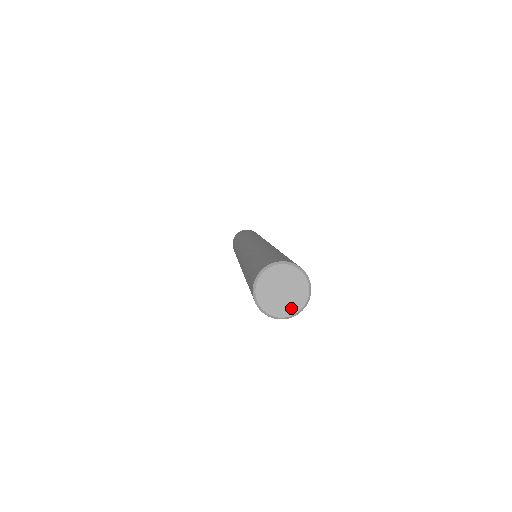
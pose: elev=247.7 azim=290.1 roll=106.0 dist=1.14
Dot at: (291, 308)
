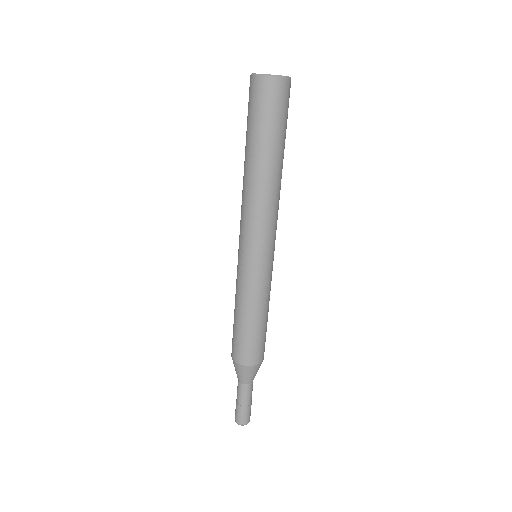
Dot at: (280, 76)
